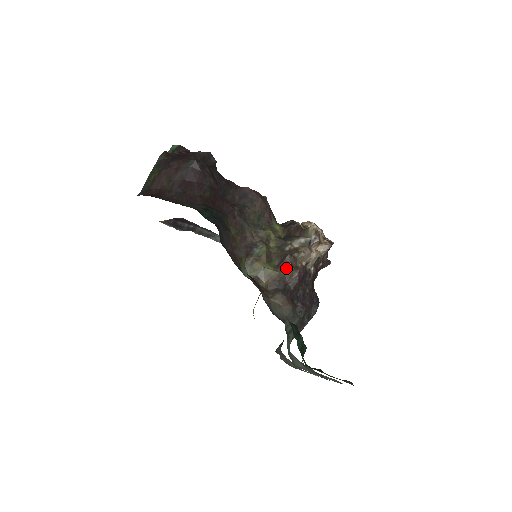
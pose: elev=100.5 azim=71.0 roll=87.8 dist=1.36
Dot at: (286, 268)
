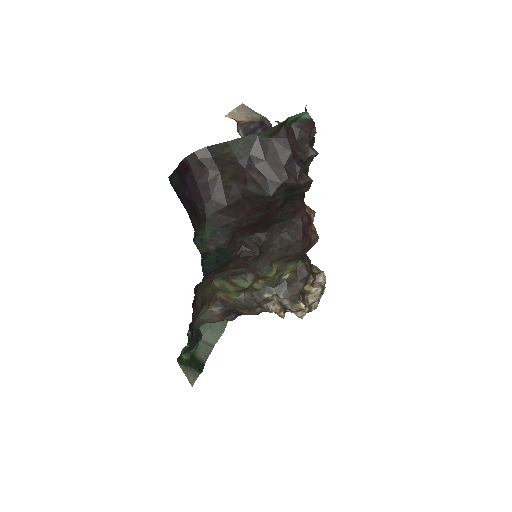
Dot at: (245, 306)
